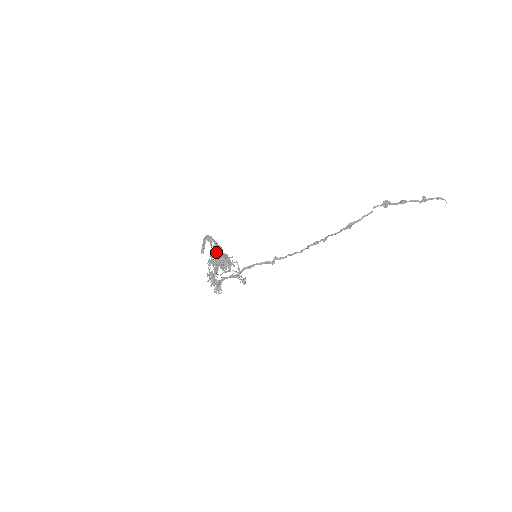
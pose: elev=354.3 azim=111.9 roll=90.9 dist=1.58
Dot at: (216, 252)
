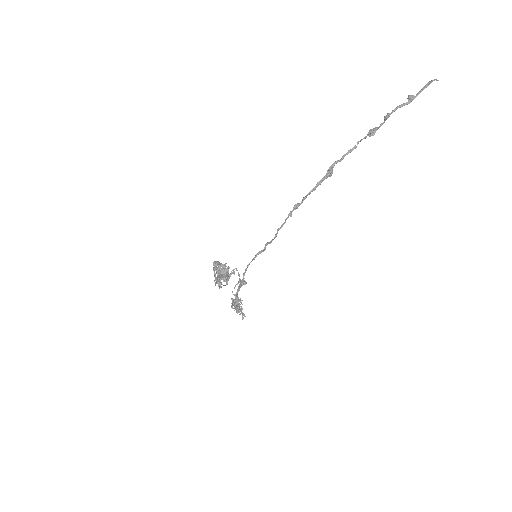
Dot at: occluded
